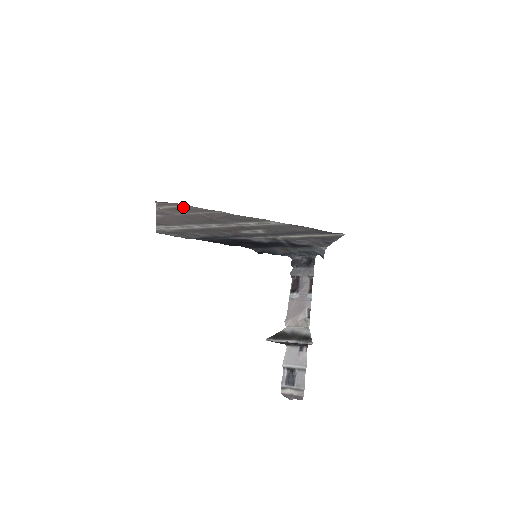
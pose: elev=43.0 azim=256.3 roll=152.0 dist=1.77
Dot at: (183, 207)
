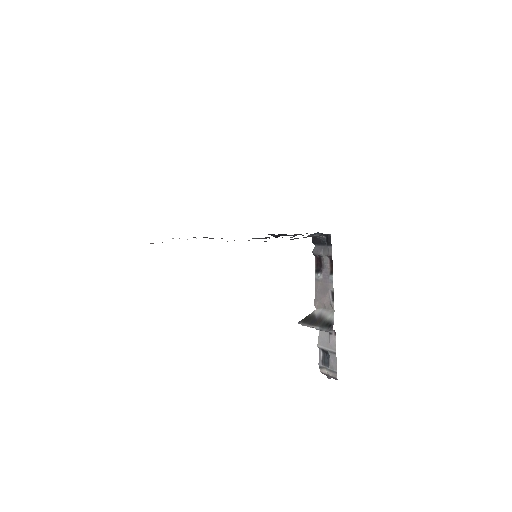
Dot at: occluded
